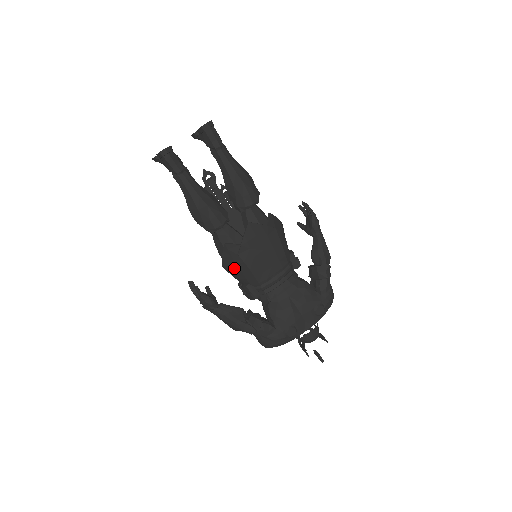
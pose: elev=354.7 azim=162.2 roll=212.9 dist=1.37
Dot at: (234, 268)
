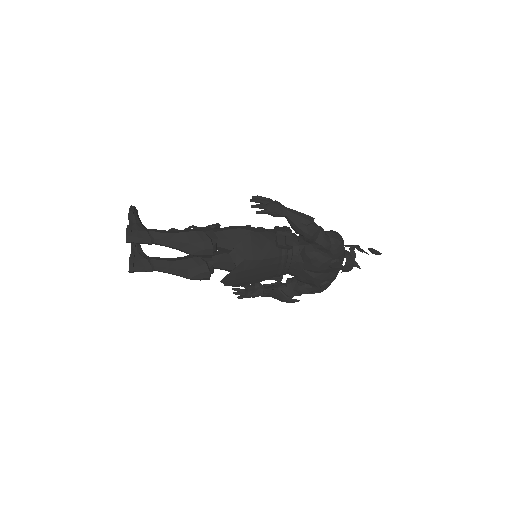
Dot at: occluded
